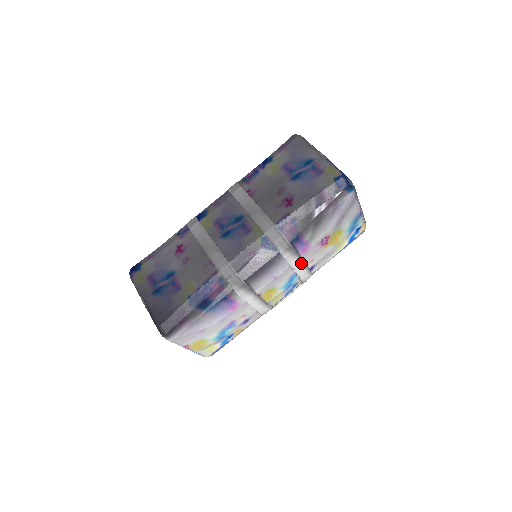
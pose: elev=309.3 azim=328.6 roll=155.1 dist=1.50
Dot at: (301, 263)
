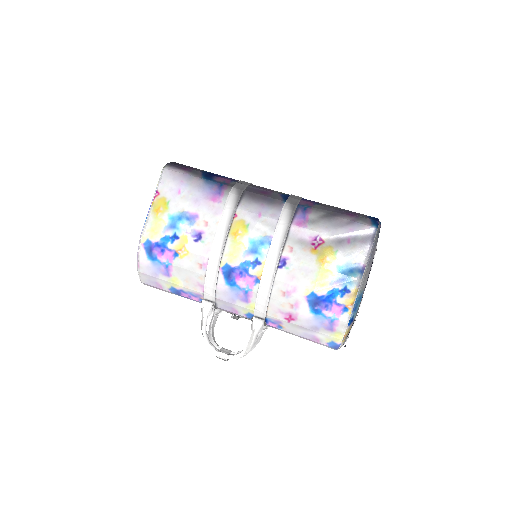
Dot at: (285, 232)
